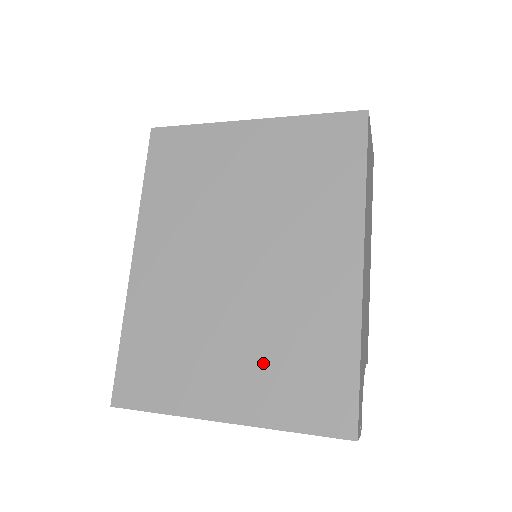
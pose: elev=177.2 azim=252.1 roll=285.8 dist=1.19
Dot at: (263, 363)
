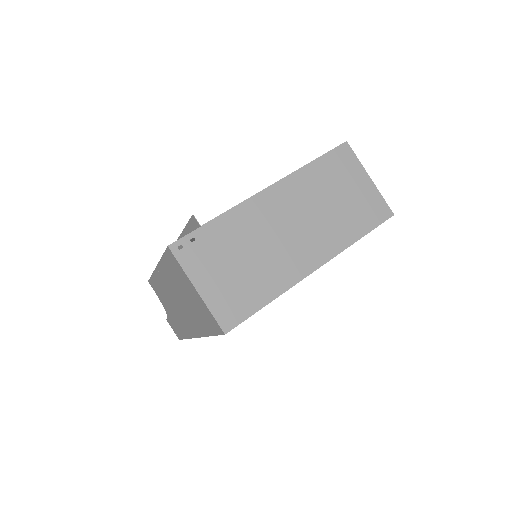
Dot at: occluded
